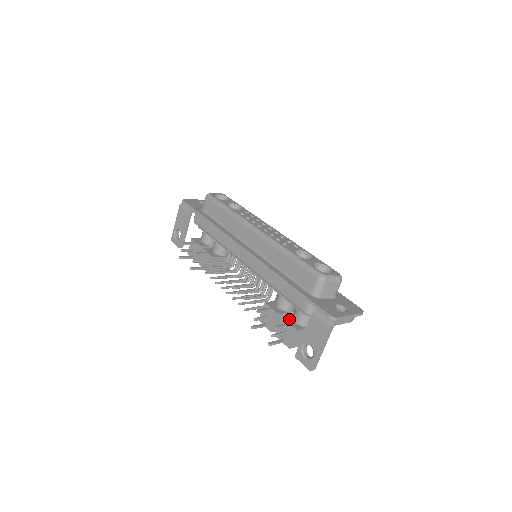
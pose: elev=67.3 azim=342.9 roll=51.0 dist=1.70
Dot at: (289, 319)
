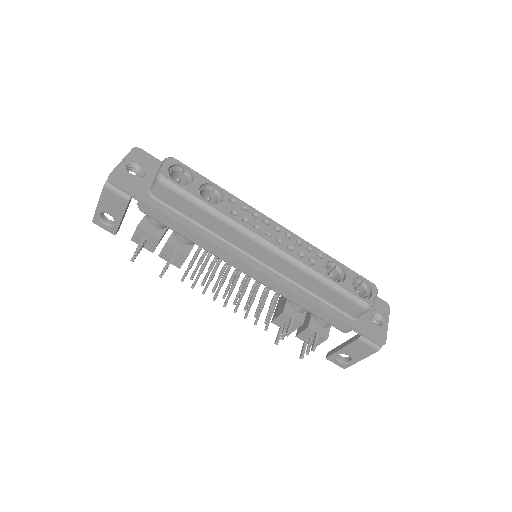
Dot at: (314, 325)
